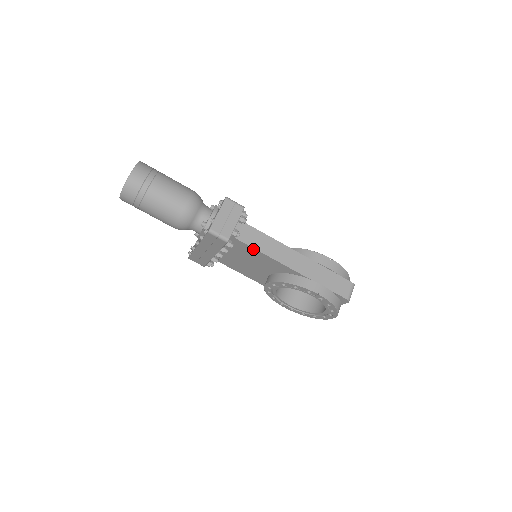
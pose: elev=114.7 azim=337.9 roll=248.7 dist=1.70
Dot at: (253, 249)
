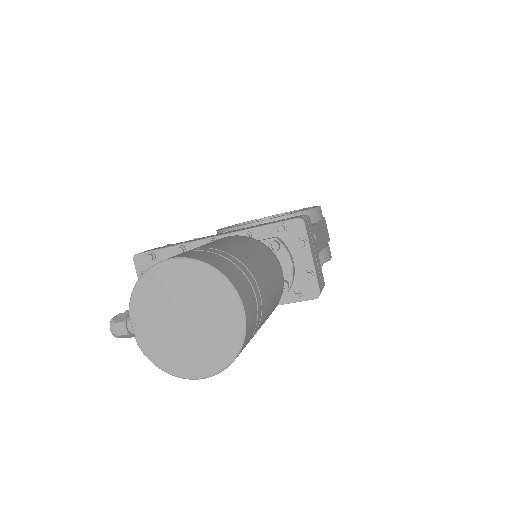
Dot at: occluded
